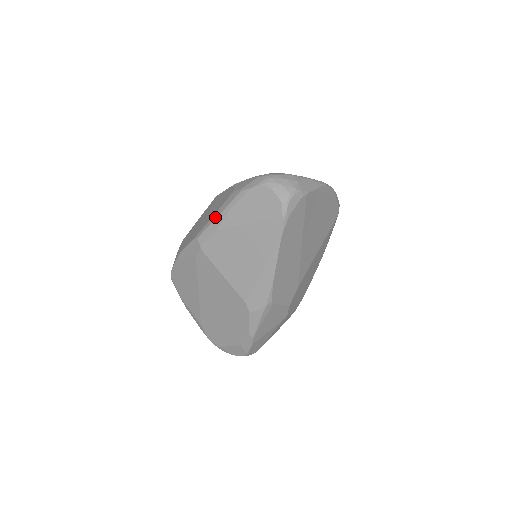
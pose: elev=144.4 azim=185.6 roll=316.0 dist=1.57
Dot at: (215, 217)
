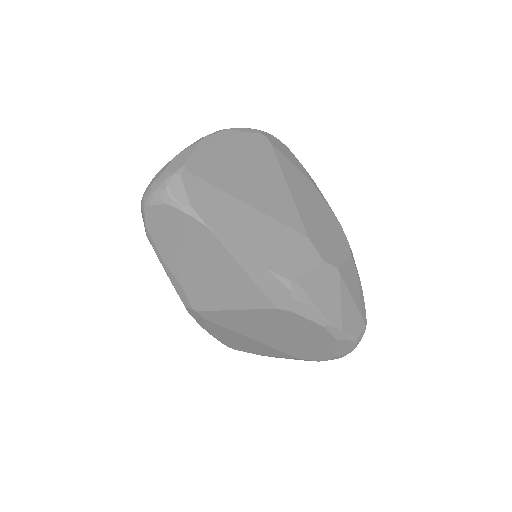
Dot at: occluded
